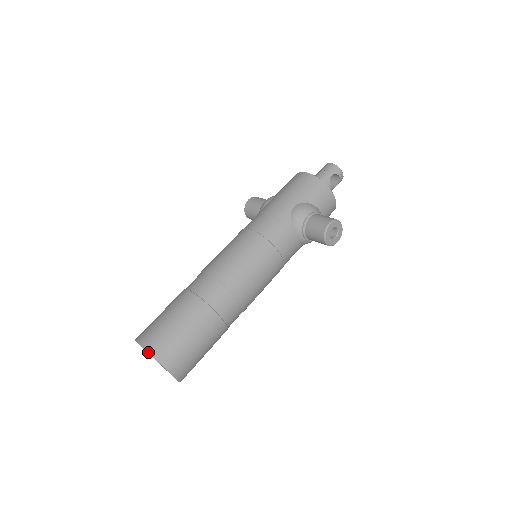
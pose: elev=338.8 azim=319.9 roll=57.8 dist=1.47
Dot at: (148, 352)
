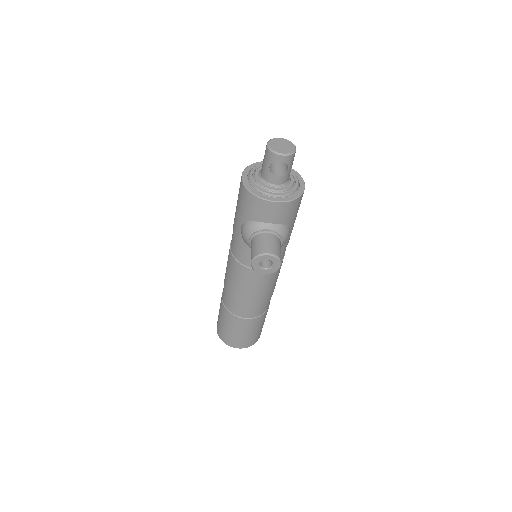
Dot at: (218, 335)
